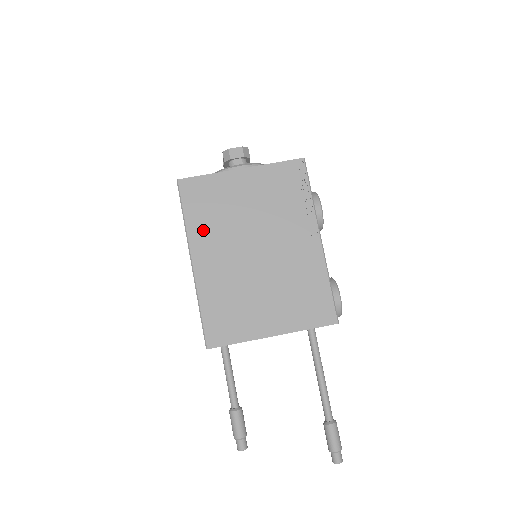
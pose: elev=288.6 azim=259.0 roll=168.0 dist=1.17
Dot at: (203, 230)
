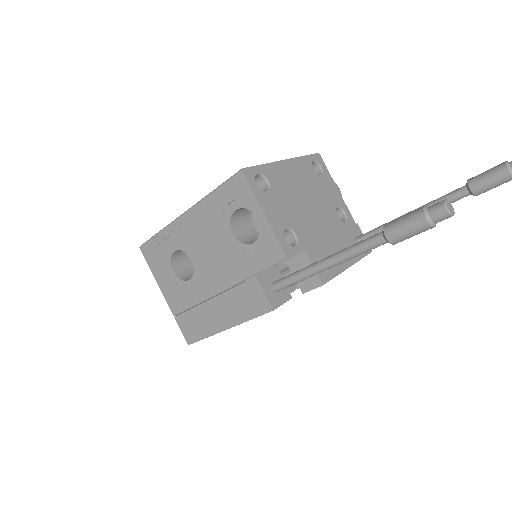
Dot at: occluded
